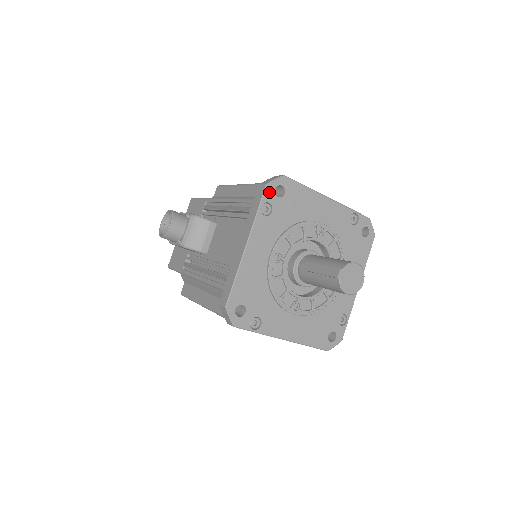
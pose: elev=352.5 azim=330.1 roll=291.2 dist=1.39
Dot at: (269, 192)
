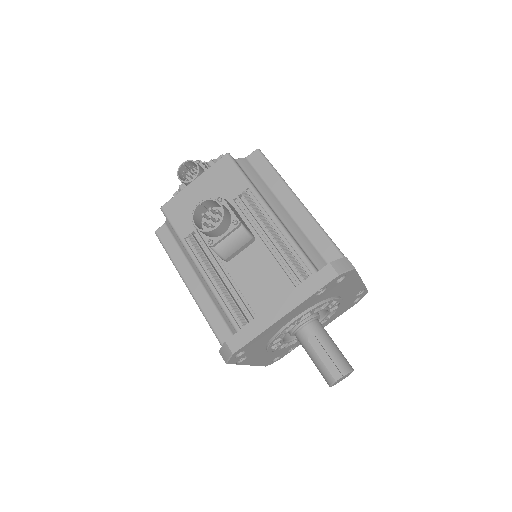
Dot at: (335, 280)
